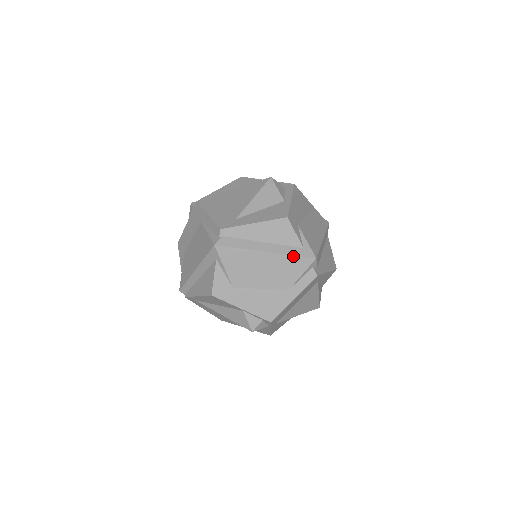
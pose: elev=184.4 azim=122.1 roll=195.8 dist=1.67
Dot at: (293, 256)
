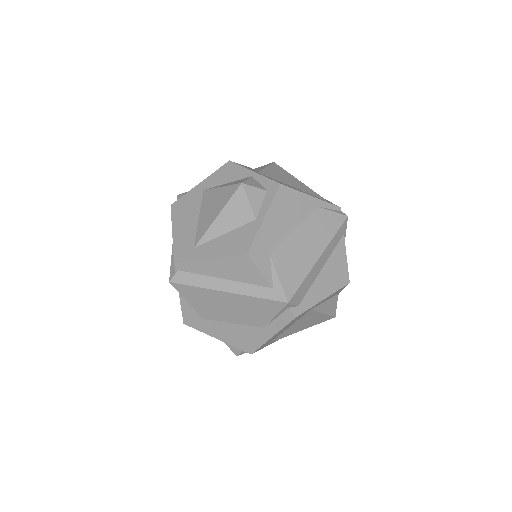
Dot at: (259, 298)
